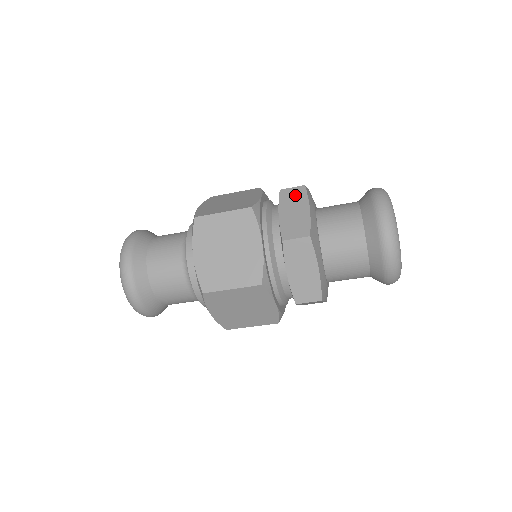
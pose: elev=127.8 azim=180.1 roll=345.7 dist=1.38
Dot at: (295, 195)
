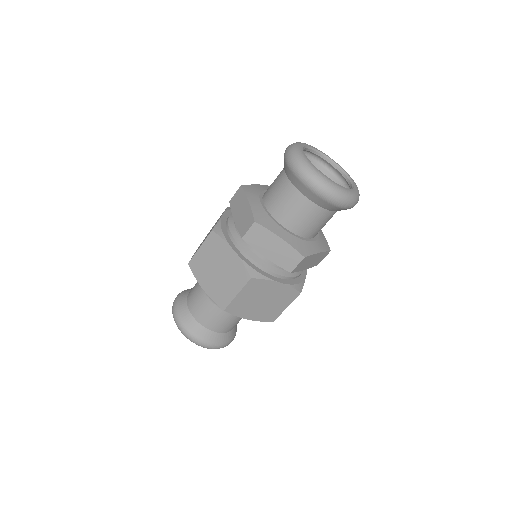
Dot at: (258, 235)
